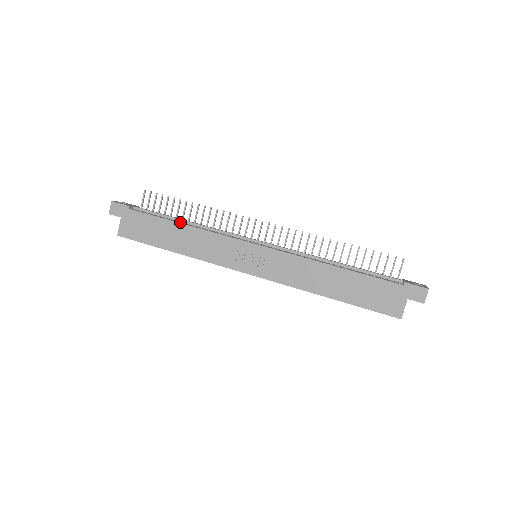
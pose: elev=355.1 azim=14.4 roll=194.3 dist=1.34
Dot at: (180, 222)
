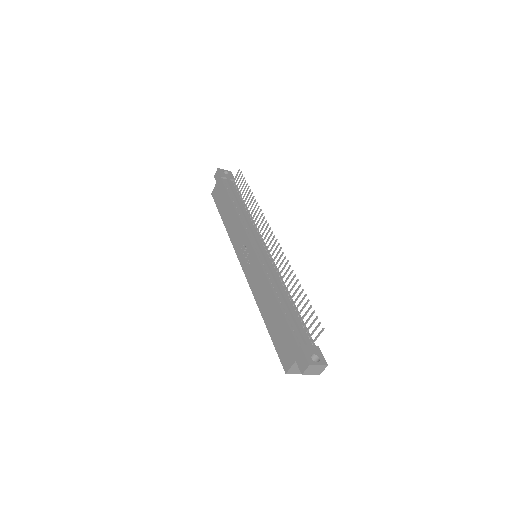
Dot at: (235, 203)
